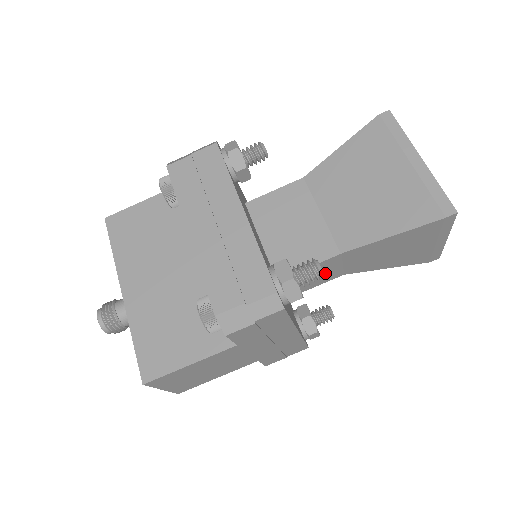
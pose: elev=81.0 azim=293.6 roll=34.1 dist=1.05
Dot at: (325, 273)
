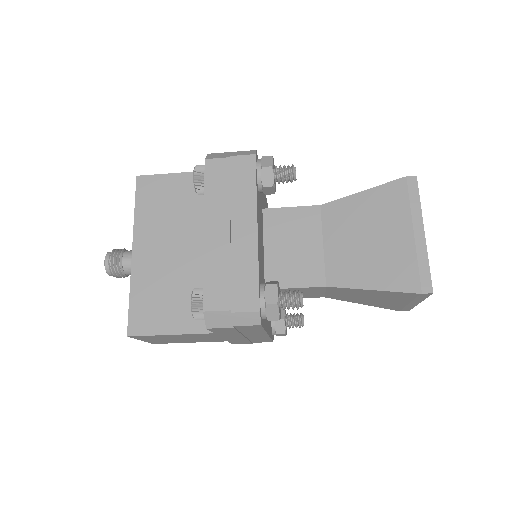
Dot at: (308, 293)
